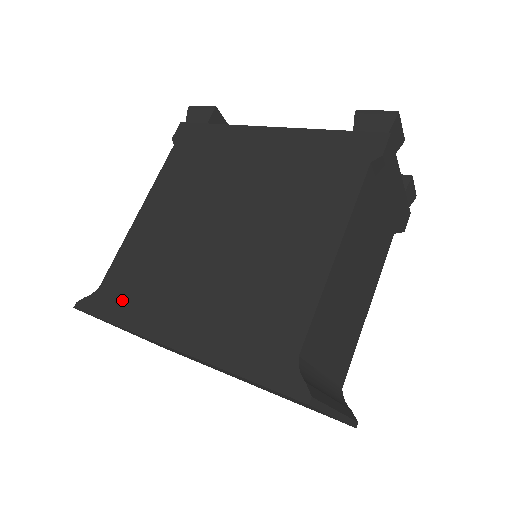
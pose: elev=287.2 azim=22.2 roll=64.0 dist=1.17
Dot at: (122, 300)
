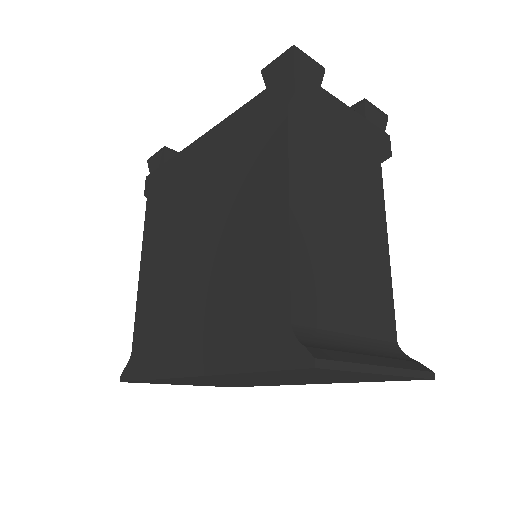
Dot at: (149, 354)
